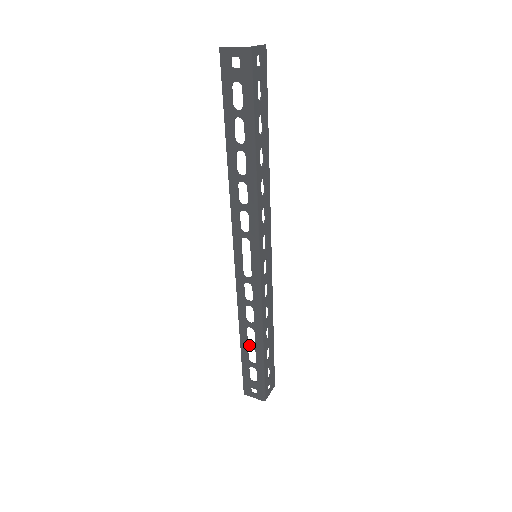
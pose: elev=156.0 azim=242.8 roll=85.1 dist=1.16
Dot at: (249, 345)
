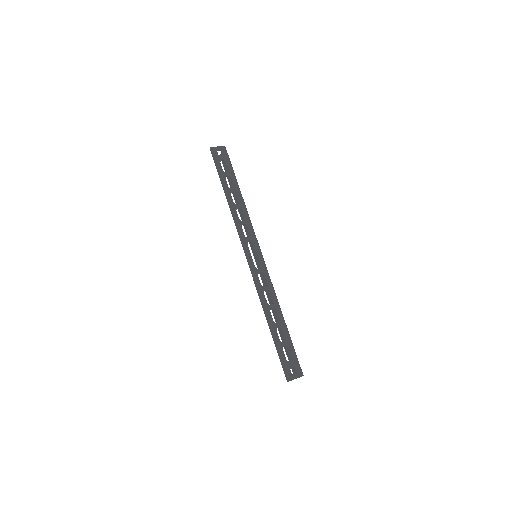
Dot at: (276, 325)
